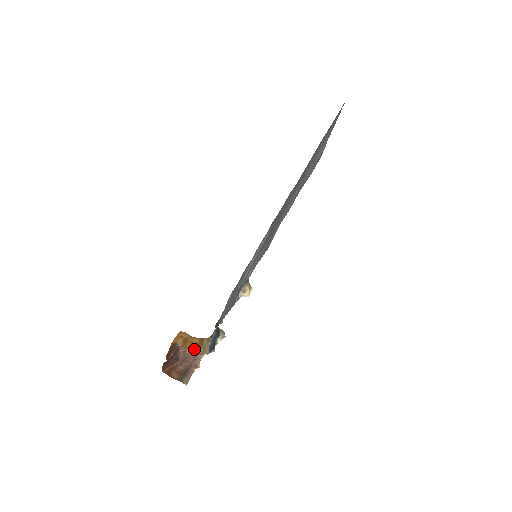
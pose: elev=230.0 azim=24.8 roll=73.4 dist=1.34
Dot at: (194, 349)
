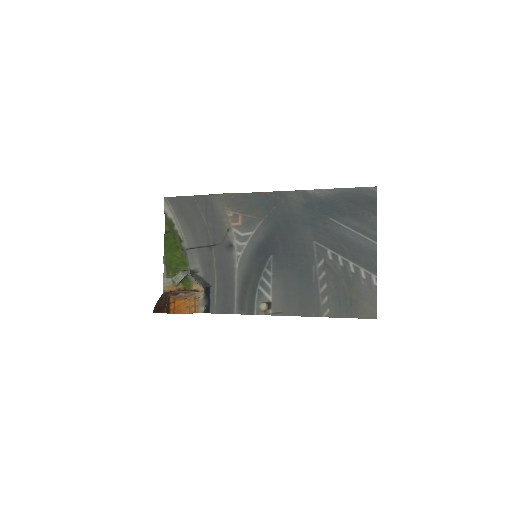
Dot at: (194, 311)
